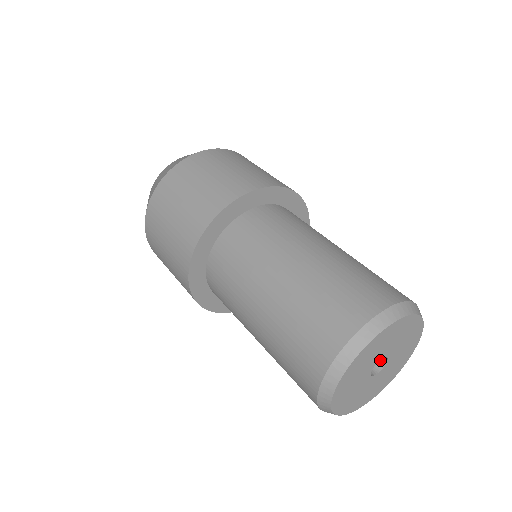
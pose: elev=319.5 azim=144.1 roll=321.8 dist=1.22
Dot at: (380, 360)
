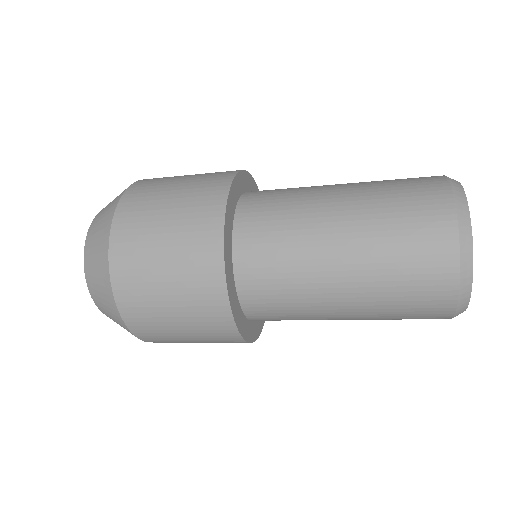
Dot at: occluded
